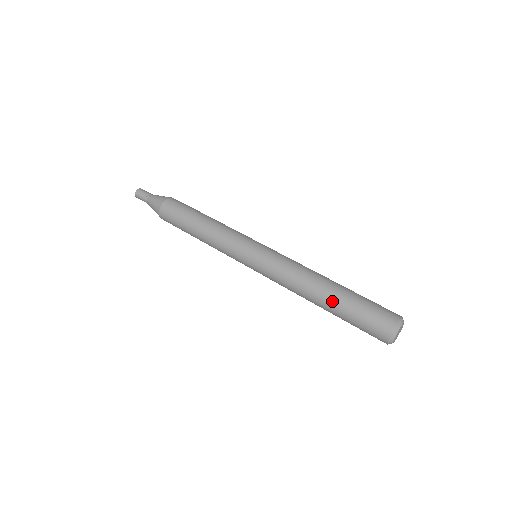
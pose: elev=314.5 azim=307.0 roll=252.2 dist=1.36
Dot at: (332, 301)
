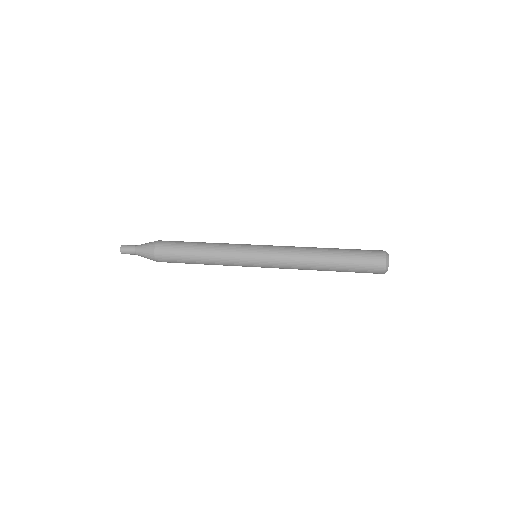
Dot at: (334, 267)
